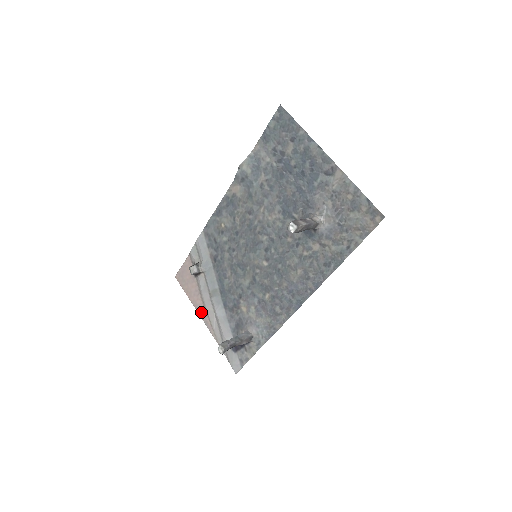
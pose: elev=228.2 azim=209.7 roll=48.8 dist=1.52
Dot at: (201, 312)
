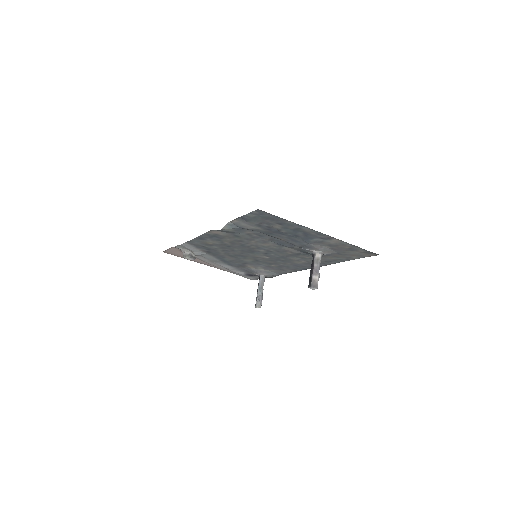
Dot at: (204, 264)
